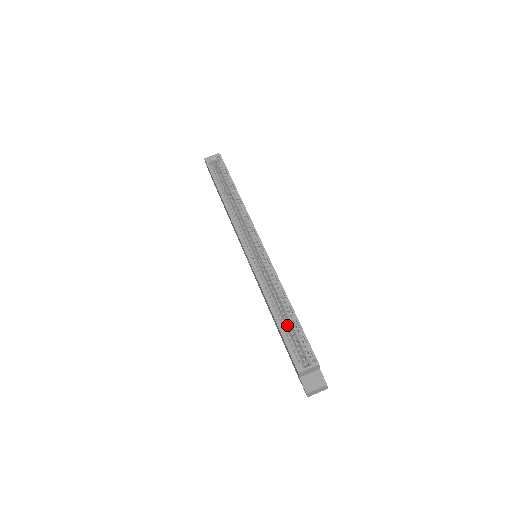
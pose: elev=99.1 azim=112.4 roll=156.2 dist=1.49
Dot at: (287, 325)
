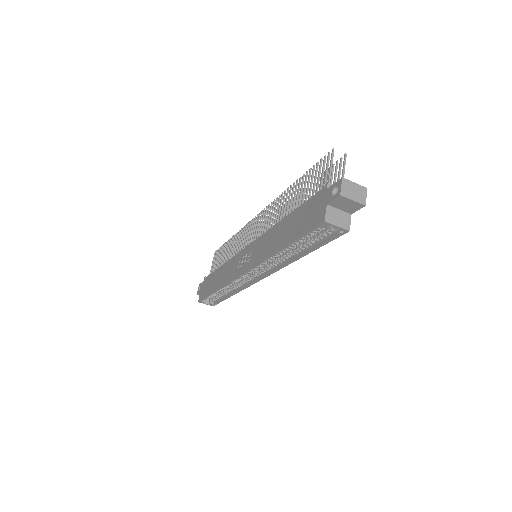
Dot at: occluded
